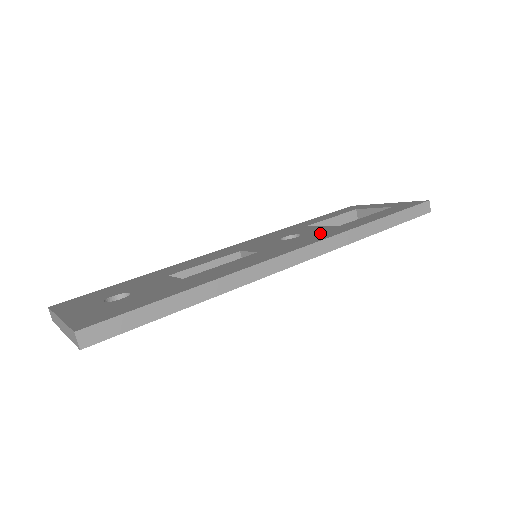
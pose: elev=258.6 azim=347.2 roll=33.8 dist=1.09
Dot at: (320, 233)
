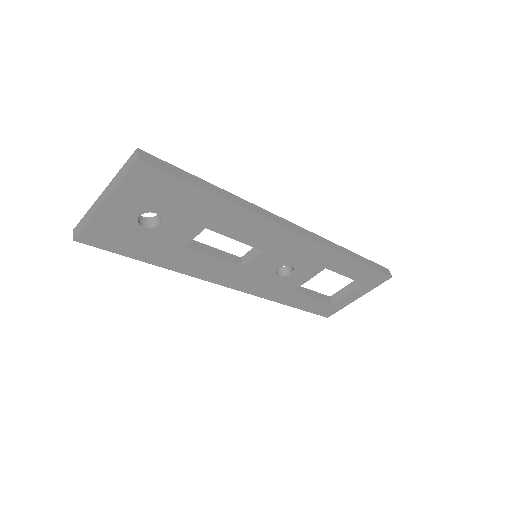
Dot at: occluded
